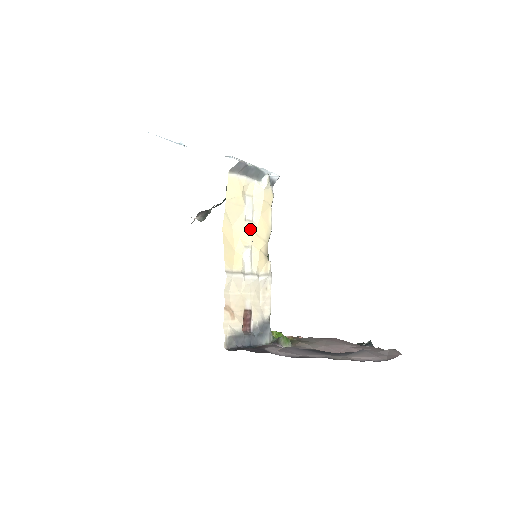
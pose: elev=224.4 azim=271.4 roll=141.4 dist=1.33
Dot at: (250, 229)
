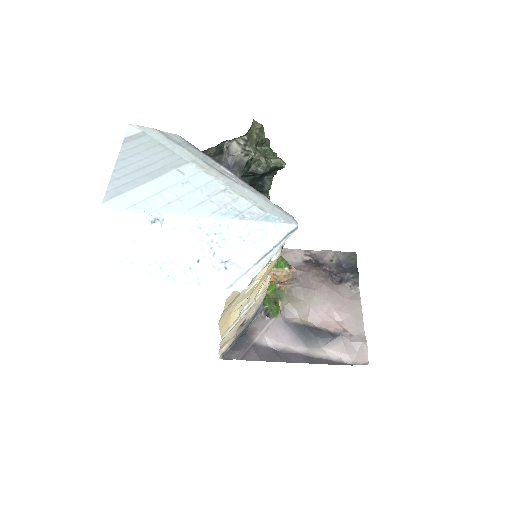
Dot at: (250, 291)
